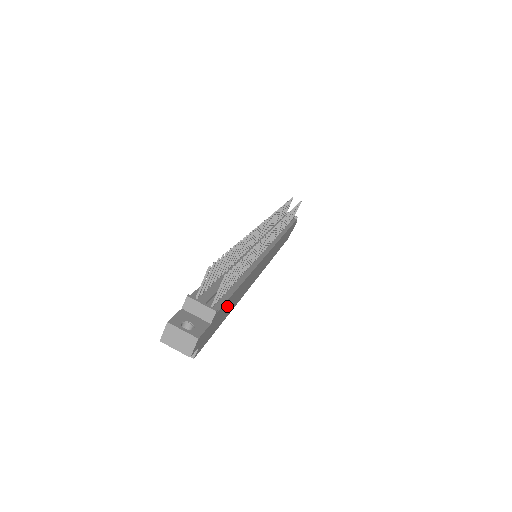
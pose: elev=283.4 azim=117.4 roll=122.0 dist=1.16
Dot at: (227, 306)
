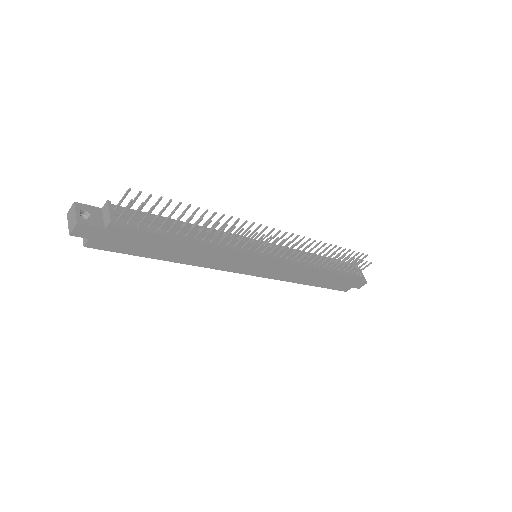
Dot at: (149, 241)
